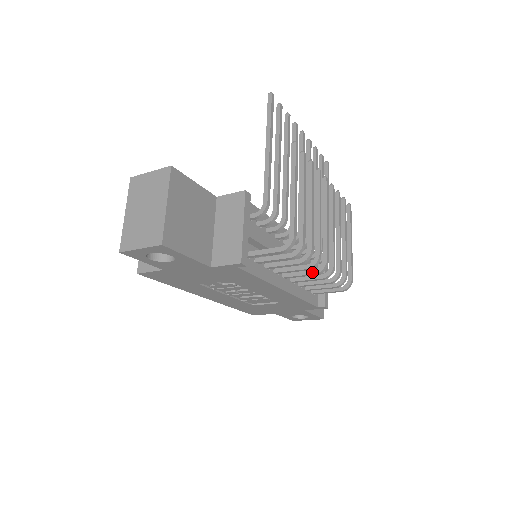
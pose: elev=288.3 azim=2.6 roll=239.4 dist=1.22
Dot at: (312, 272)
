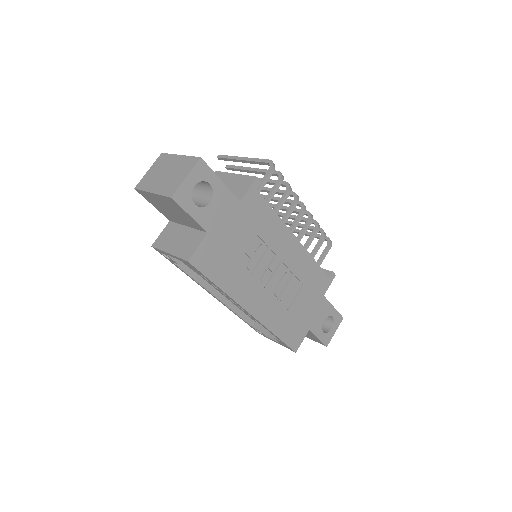
Dot at: (300, 213)
